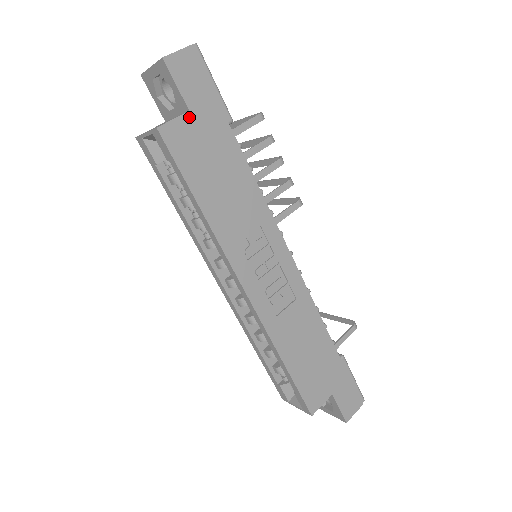
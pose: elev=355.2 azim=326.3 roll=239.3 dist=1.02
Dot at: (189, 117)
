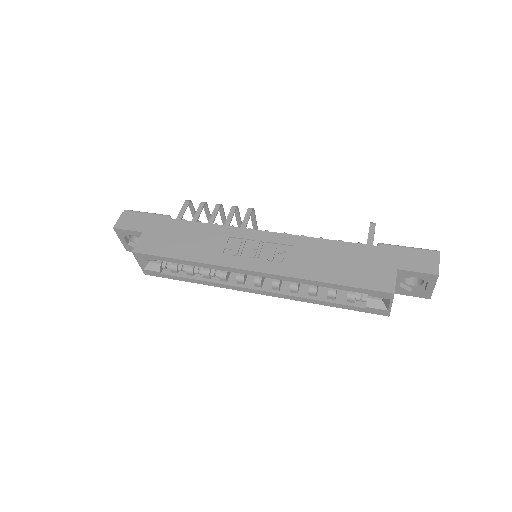
Dot at: (144, 234)
